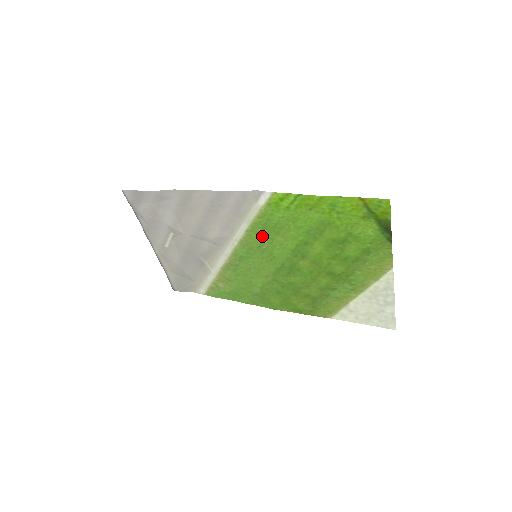
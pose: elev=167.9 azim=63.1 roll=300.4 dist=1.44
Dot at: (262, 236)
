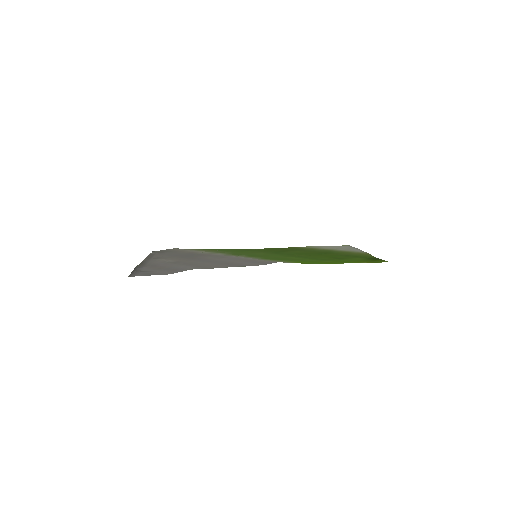
Dot at: occluded
